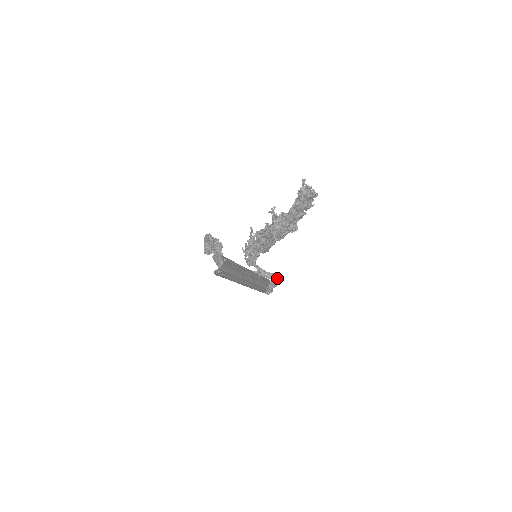
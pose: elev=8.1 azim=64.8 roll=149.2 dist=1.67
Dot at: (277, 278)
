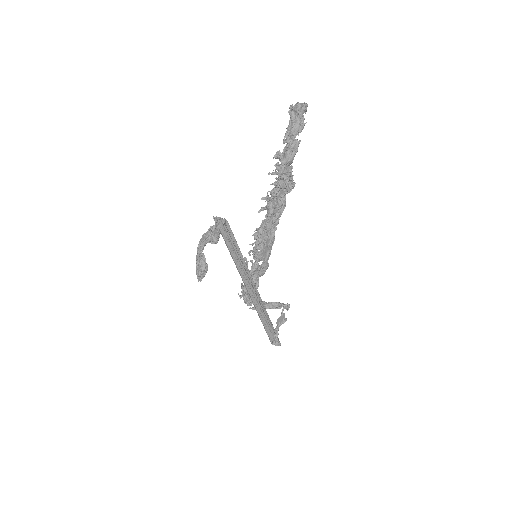
Dot at: (283, 304)
